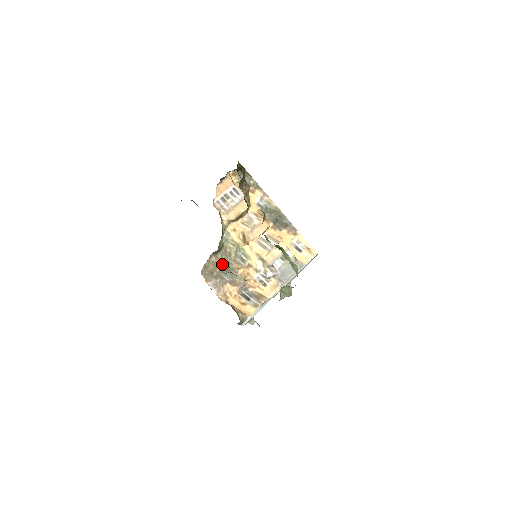
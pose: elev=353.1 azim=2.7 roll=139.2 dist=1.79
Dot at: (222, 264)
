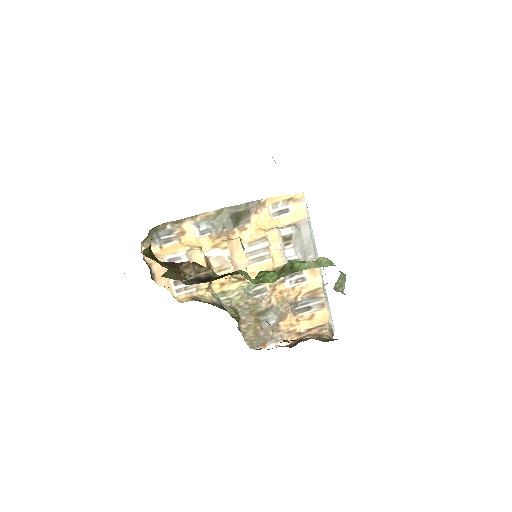
Dot at: (254, 319)
